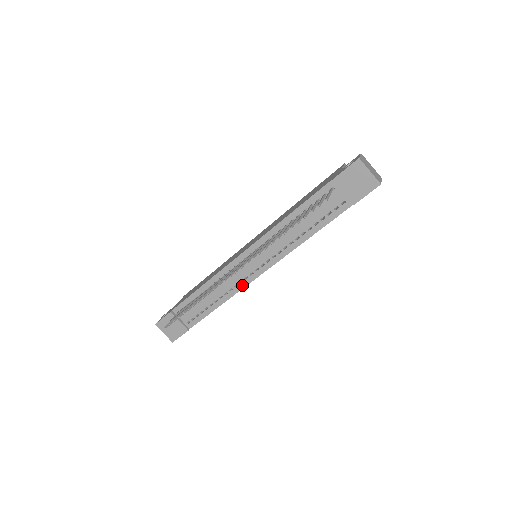
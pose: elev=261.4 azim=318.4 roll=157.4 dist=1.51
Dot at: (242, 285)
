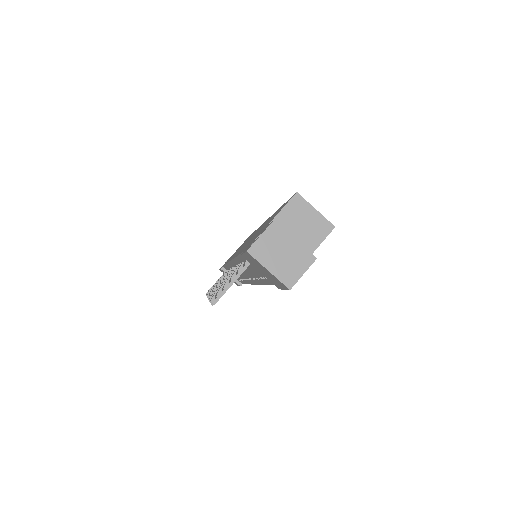
Dot at: (250, 282)
